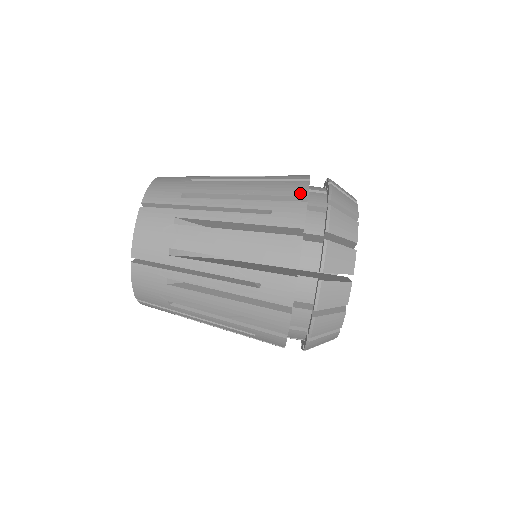
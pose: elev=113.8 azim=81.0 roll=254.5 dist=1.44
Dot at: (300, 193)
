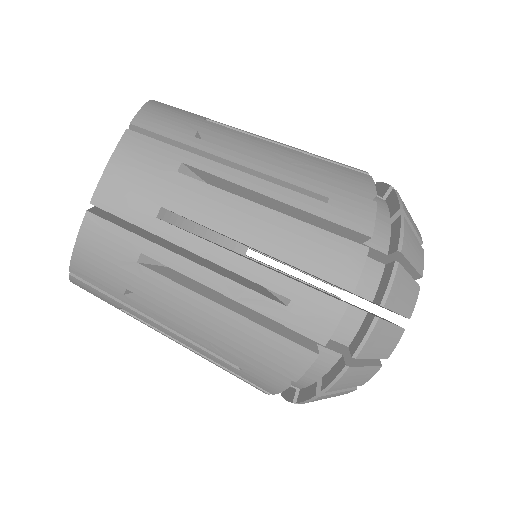
Dot at: (344, 281)
